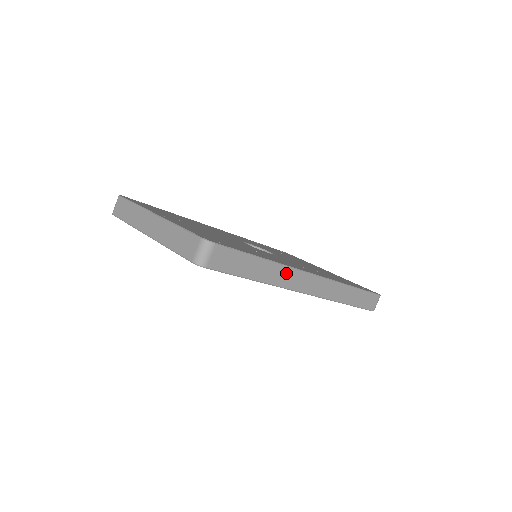
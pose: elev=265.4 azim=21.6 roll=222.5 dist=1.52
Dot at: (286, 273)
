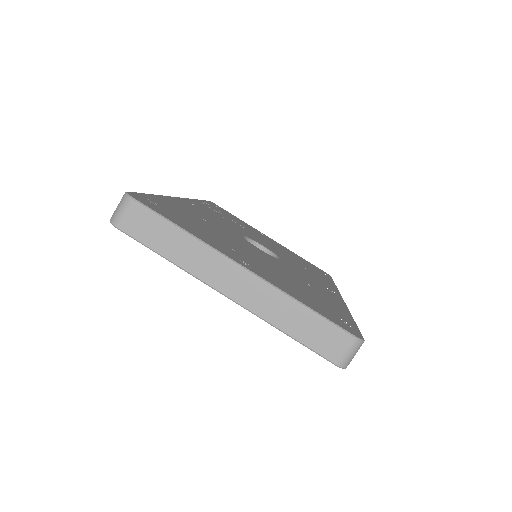
Dot at: occluded
